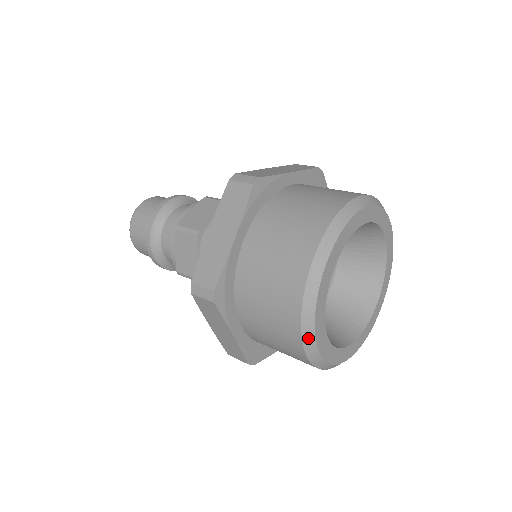
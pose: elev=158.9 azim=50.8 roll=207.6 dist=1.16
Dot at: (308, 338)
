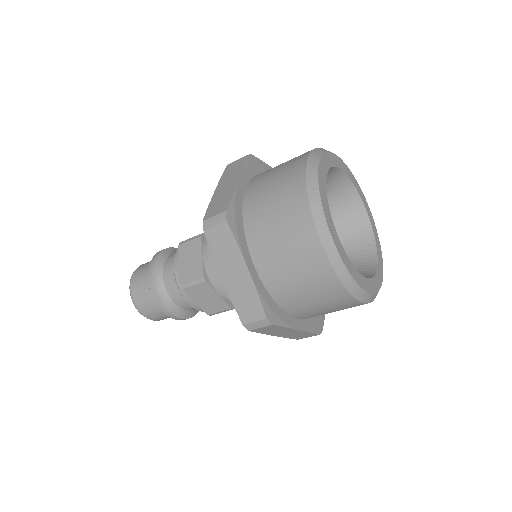
Dot at: (320, 222)
